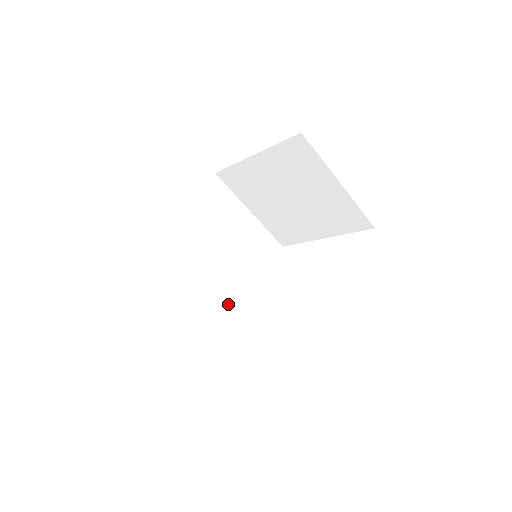
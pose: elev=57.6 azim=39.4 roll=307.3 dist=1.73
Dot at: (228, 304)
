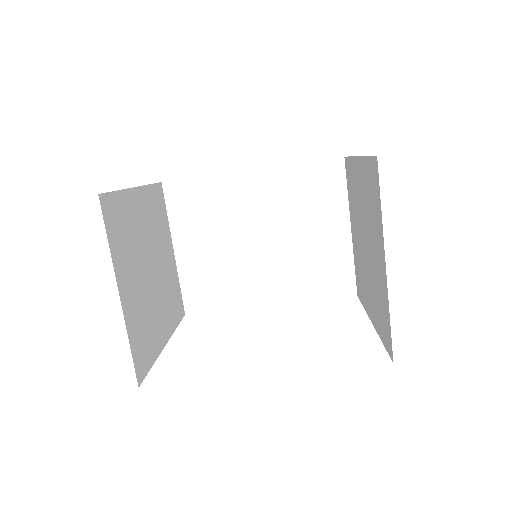
Dot at: (238, 284)
